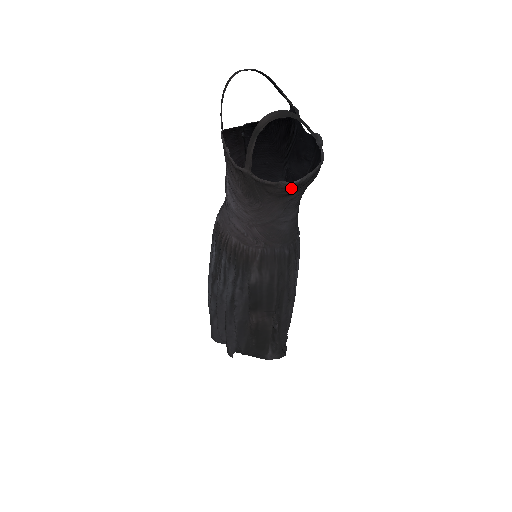
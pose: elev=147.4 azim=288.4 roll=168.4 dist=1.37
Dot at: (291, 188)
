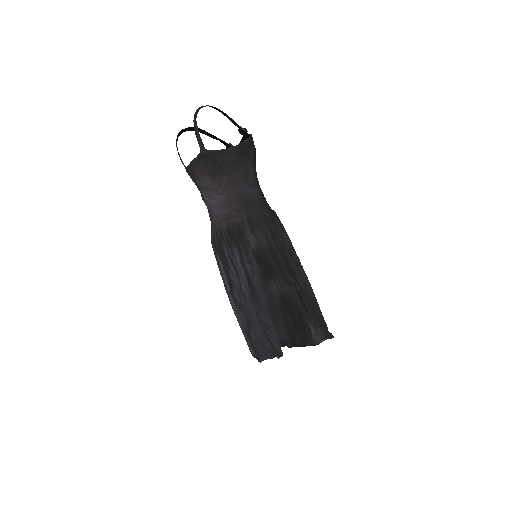
Dot at: (237, 150)
